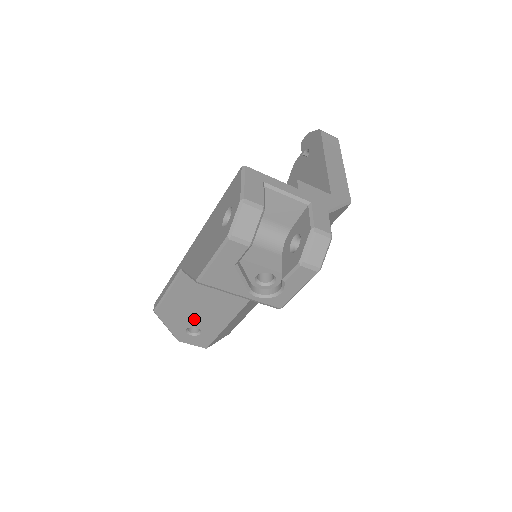
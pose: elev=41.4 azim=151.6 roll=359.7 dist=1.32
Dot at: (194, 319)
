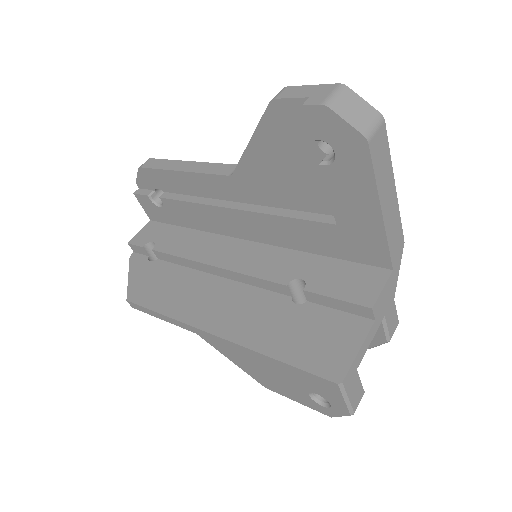
Dot at: occluded
